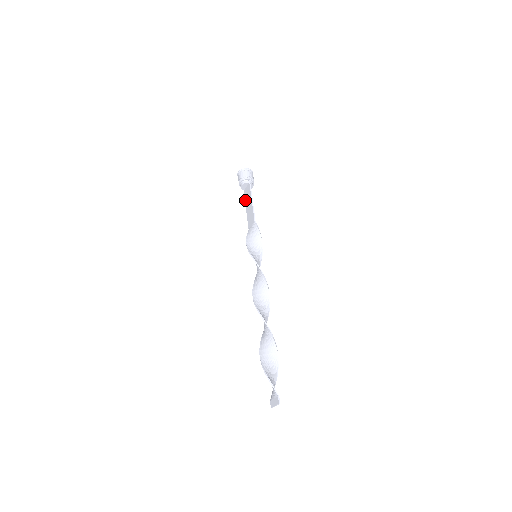
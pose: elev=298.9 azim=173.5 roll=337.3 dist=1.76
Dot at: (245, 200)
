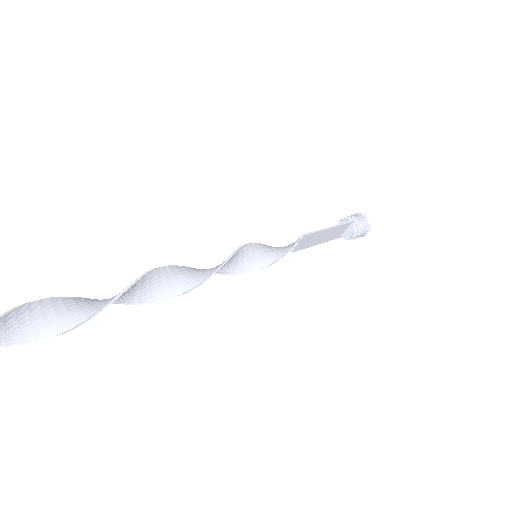
Dot at: (328, 238)
